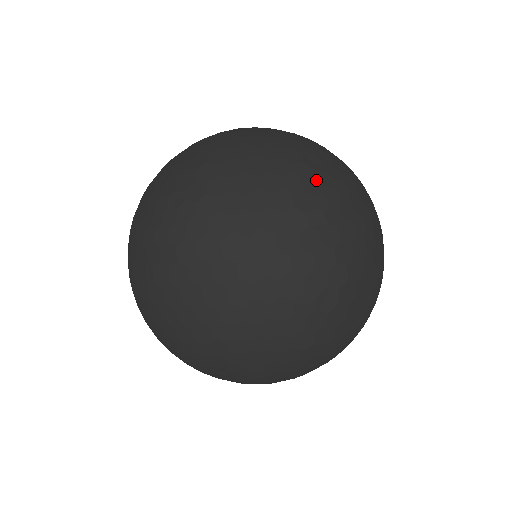
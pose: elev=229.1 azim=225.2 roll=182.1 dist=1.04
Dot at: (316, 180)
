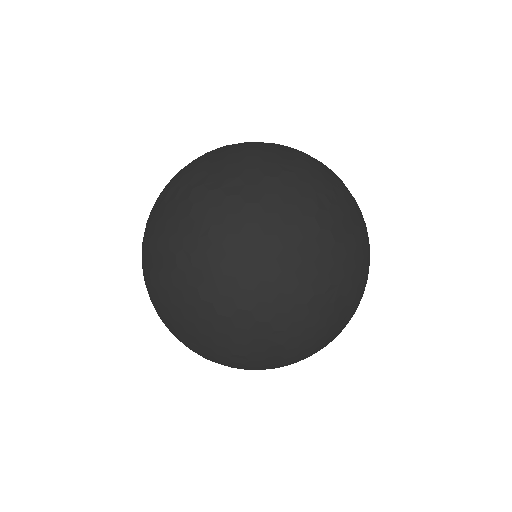
Dot at: (334, 179)
